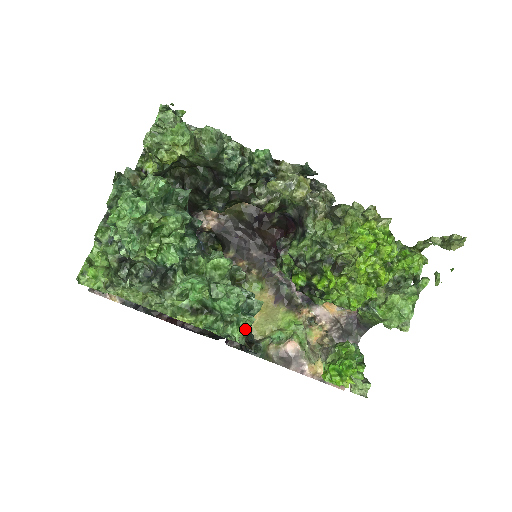
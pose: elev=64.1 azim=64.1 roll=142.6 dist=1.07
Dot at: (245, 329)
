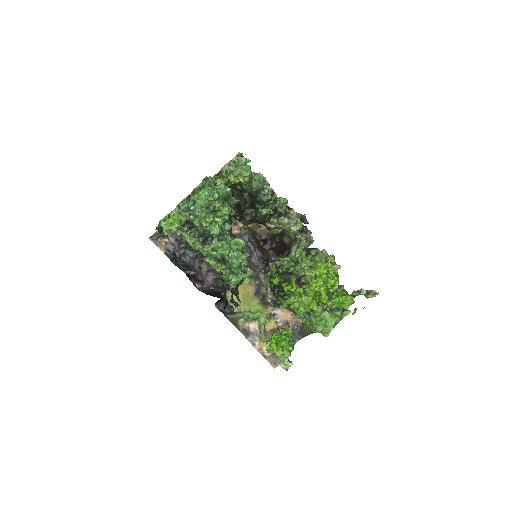
Dot at: (239, 278)
